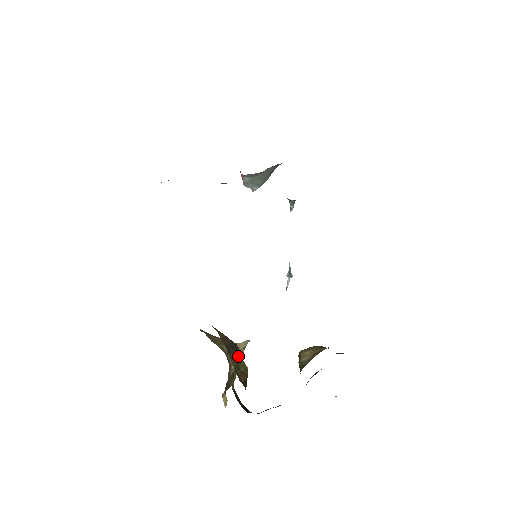
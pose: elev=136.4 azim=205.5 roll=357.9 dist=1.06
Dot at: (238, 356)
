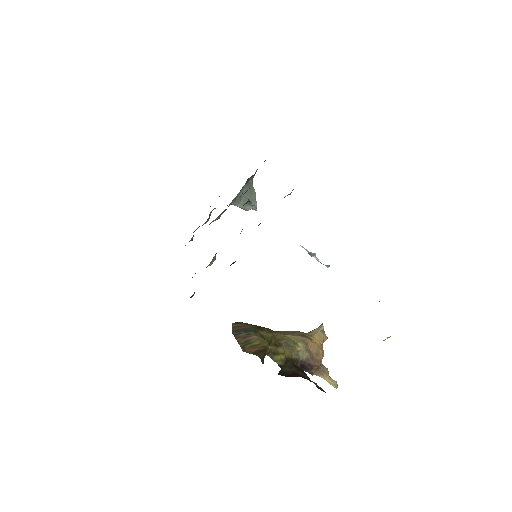
Dot at: (252, 335)
